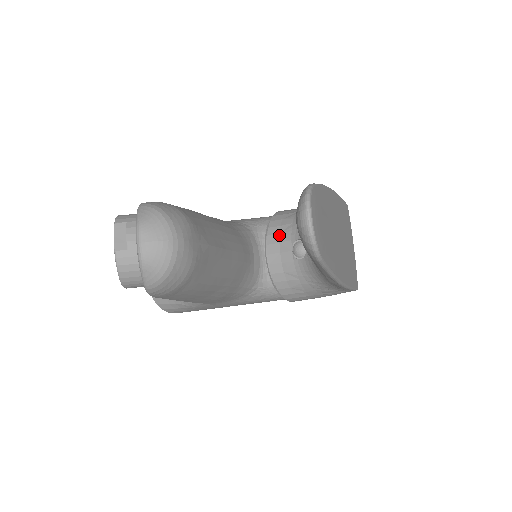
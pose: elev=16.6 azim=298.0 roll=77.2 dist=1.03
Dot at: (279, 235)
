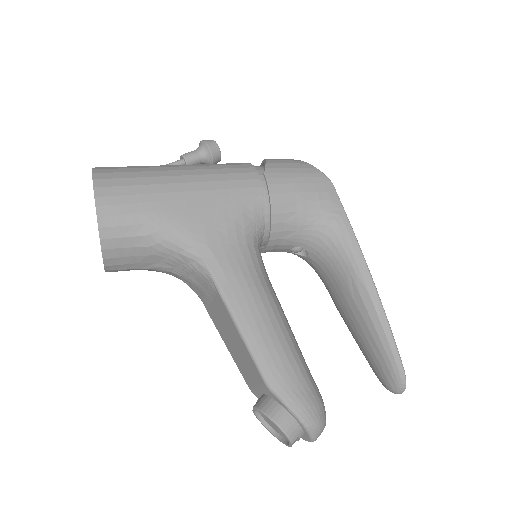
Dot at: (281, 240)
